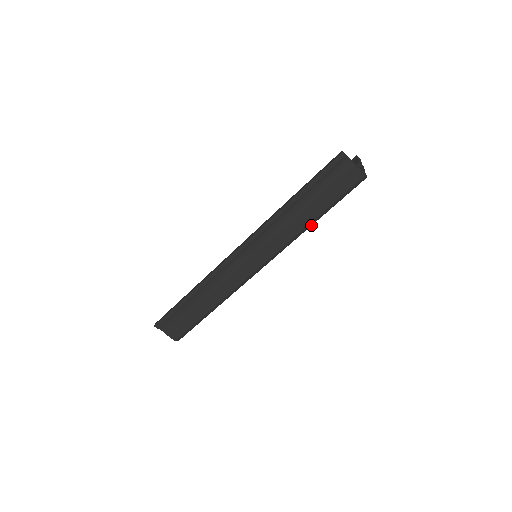
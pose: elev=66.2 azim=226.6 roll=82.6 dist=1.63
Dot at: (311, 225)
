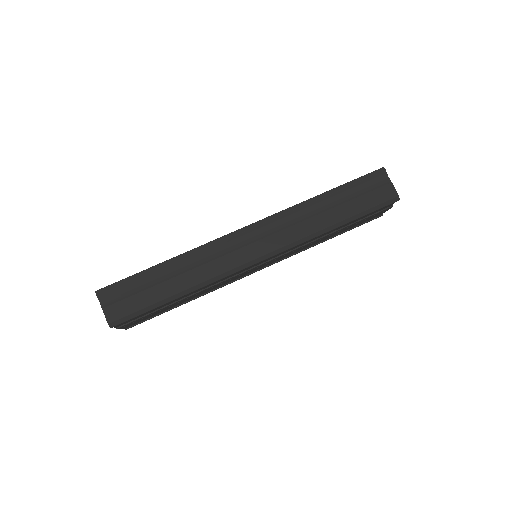
Dot at: (332, 229)
